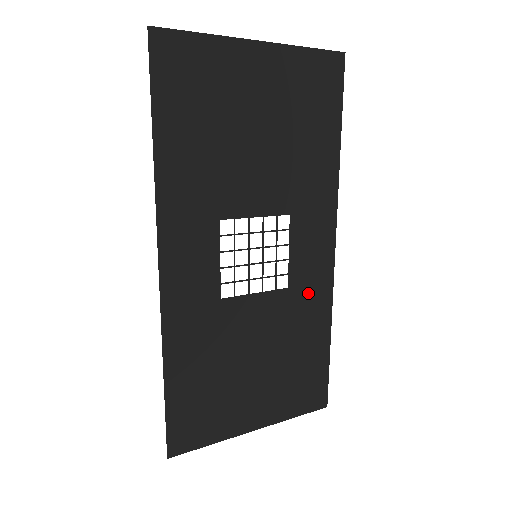
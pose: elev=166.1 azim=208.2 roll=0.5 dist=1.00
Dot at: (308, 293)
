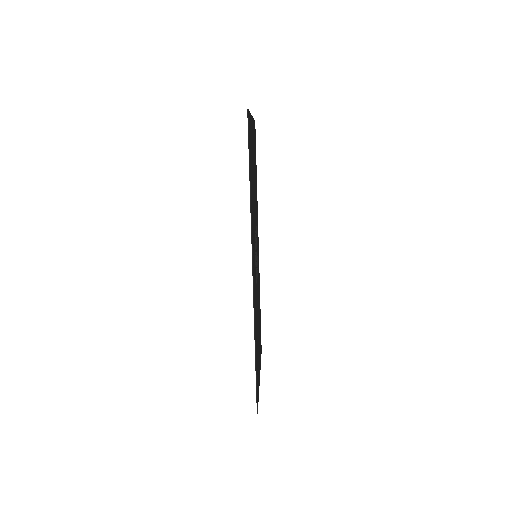
Dot at: occluded
